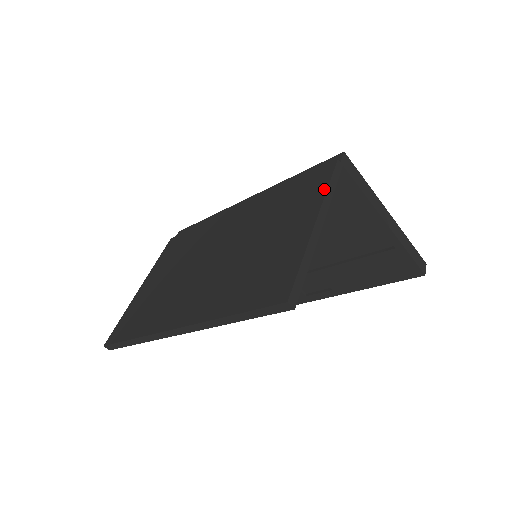
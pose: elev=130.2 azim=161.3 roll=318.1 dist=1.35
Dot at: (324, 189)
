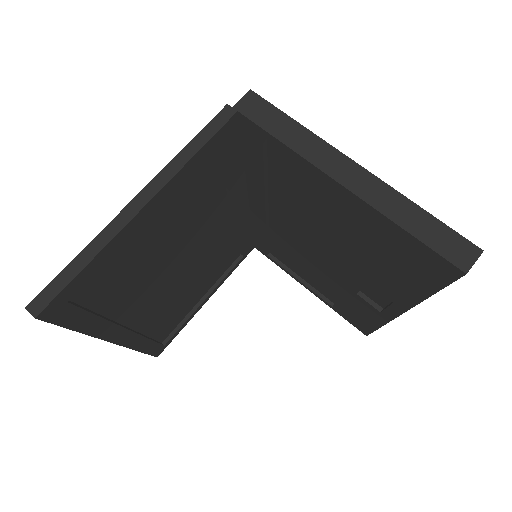
Dot at: (181, 153)
